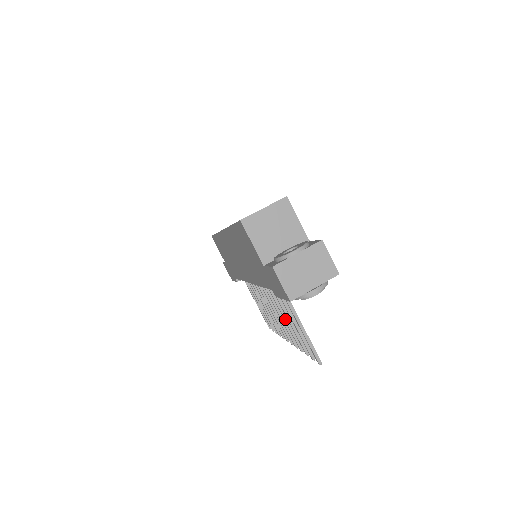
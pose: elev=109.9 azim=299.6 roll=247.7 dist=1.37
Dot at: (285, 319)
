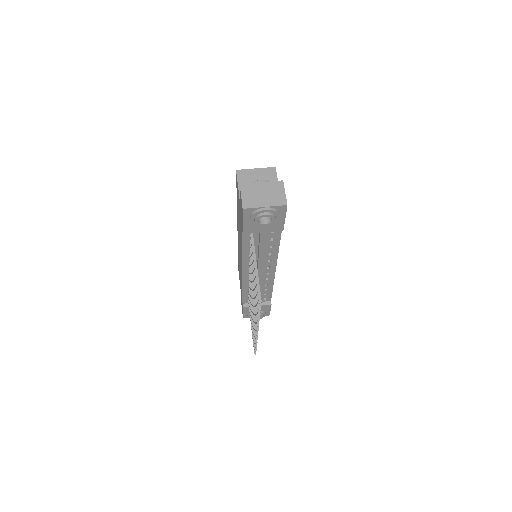
Dot at: occluded
